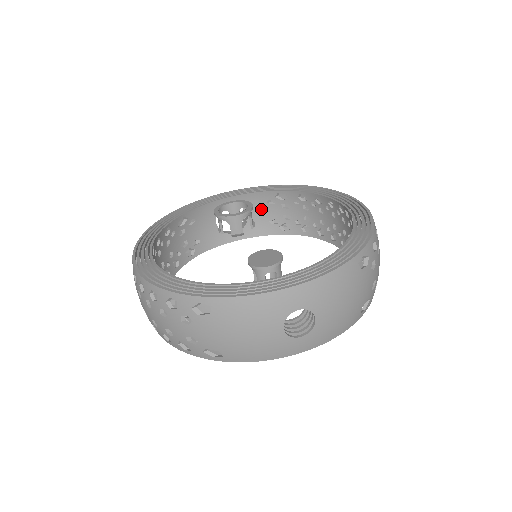
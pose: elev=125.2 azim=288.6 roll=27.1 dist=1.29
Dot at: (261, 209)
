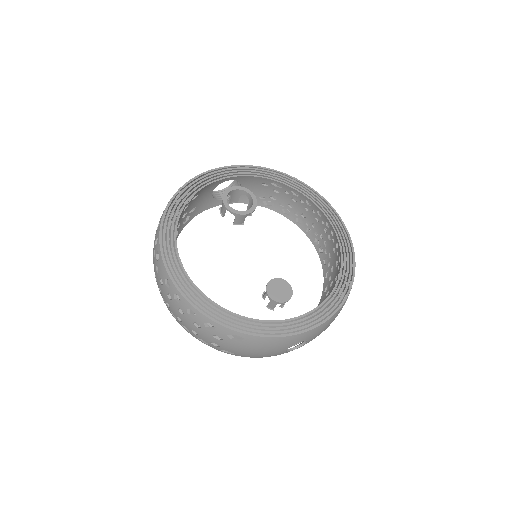
Dot at: (254, 186)
